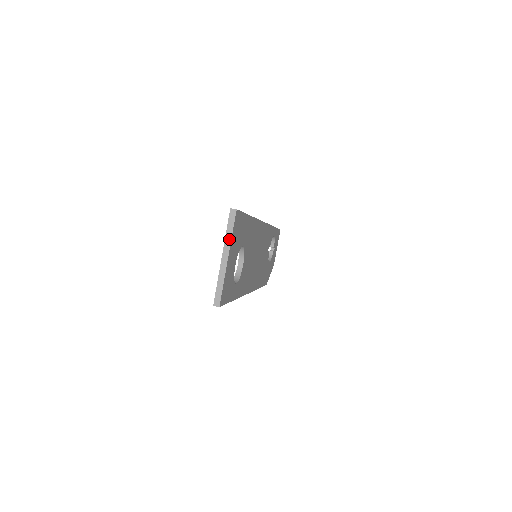
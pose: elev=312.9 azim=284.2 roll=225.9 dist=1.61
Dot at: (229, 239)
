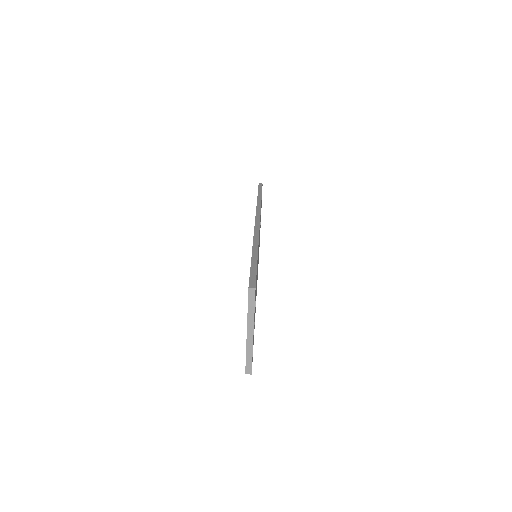
Dot at: (252, 316)
